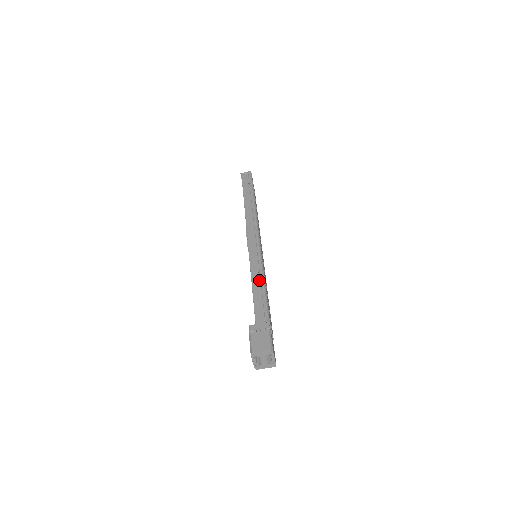
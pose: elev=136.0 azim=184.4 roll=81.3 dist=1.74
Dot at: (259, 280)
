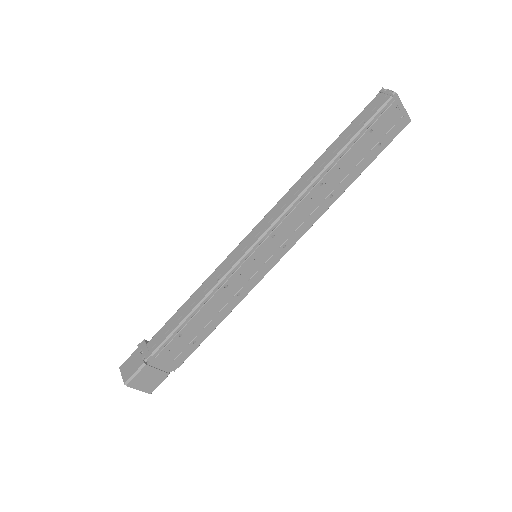
Dot at: (198, 298)
